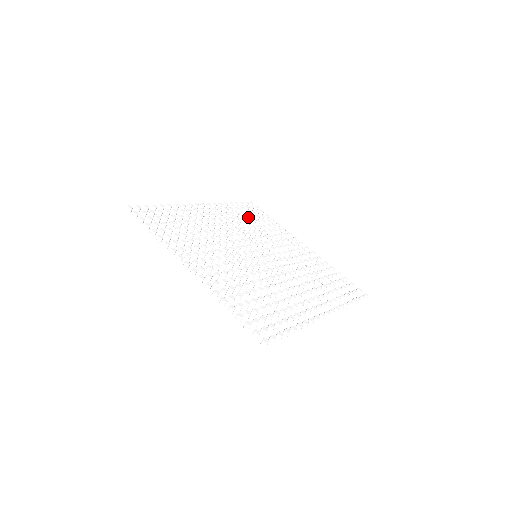
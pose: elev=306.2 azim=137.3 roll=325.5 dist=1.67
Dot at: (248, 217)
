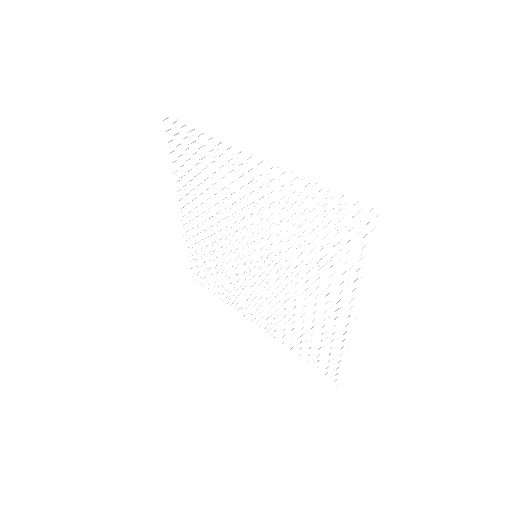
Dot at: (211, 264)
